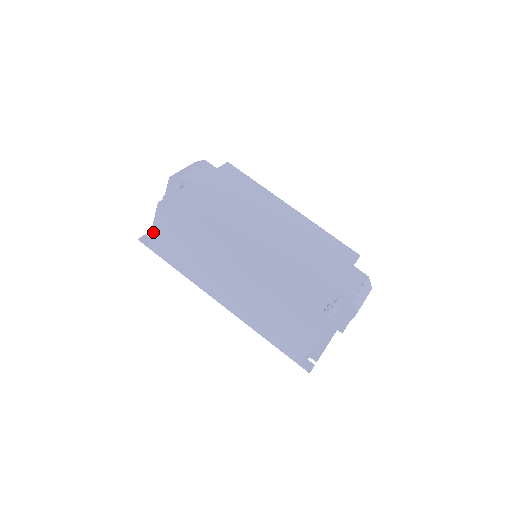
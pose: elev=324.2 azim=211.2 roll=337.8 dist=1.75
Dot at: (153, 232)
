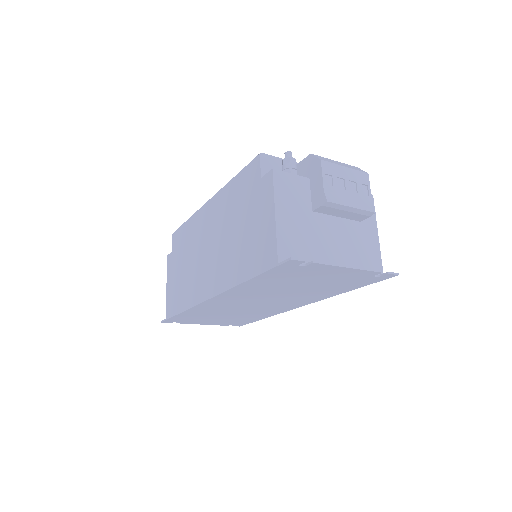
Dot at: (167, 293)
